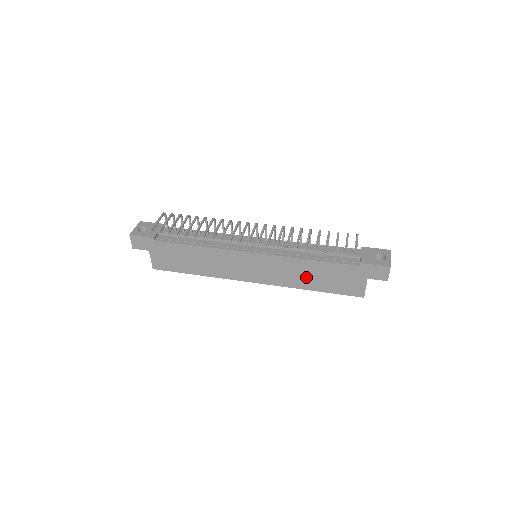
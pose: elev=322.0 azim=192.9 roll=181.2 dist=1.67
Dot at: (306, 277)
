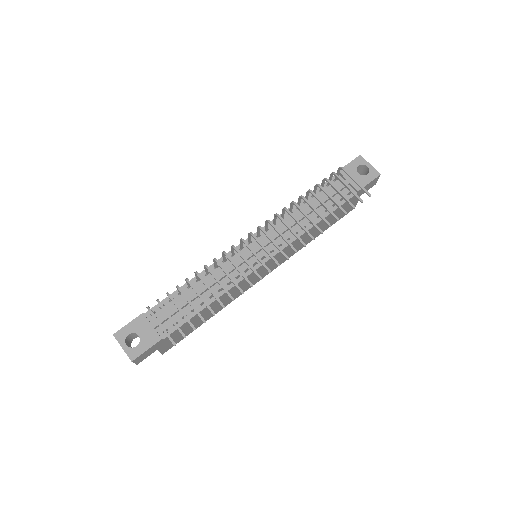
Dot at: (312, 235)
